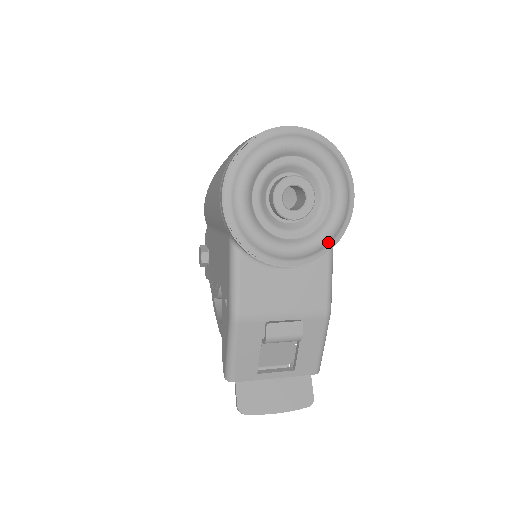
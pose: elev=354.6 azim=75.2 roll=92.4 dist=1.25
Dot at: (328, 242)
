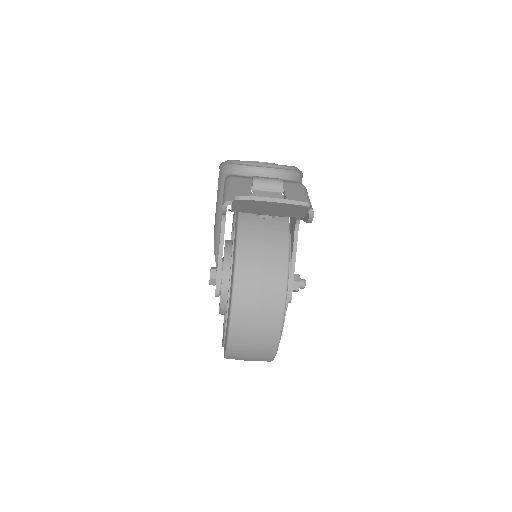
Dot at: (288, 167)
